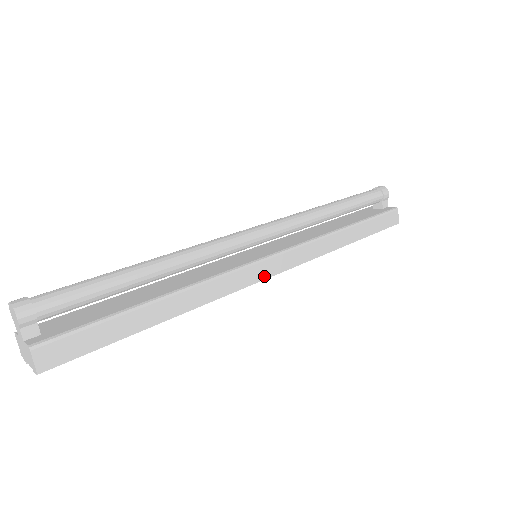
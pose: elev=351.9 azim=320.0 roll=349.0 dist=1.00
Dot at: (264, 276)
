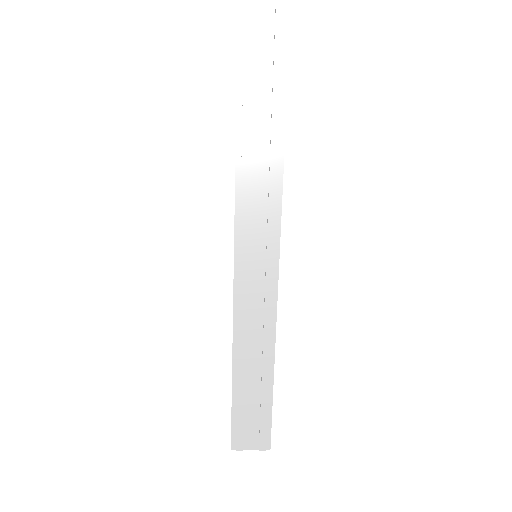
Dot at: (279, 250)
